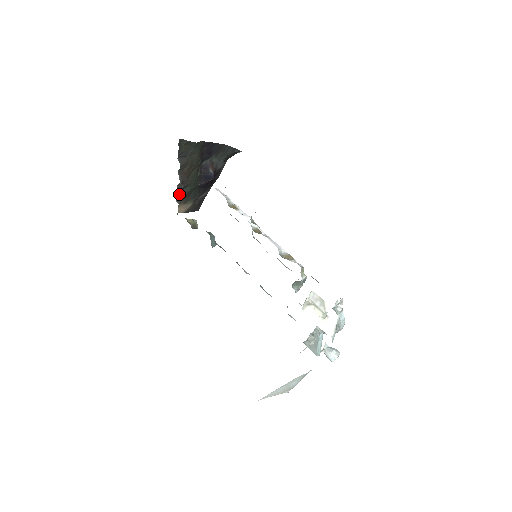
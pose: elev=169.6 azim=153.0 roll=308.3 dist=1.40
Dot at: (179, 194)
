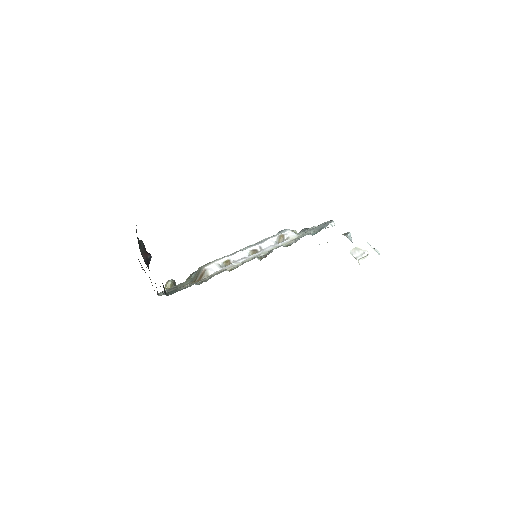
Dot at: occluded
